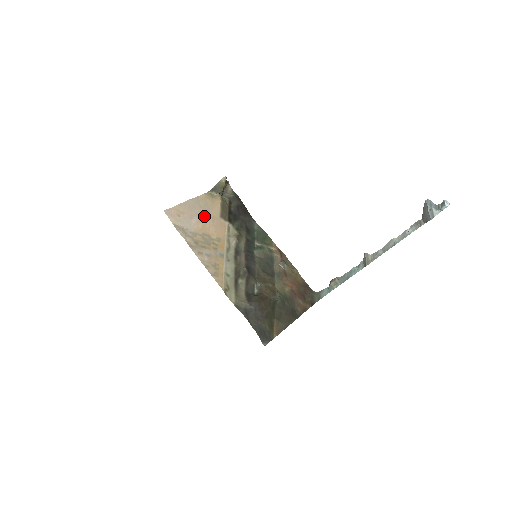
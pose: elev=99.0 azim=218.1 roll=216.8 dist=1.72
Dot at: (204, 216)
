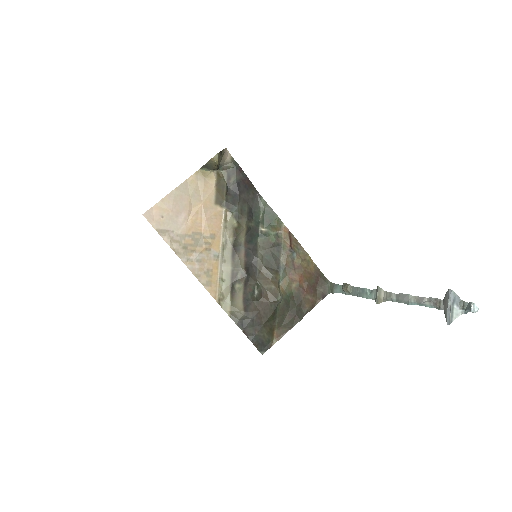
Dot at: (194, 208)
